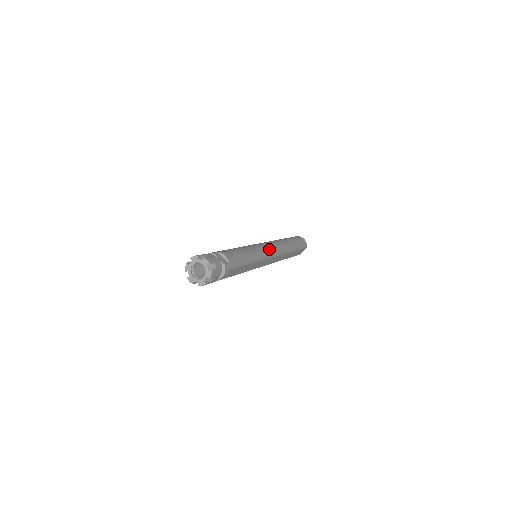
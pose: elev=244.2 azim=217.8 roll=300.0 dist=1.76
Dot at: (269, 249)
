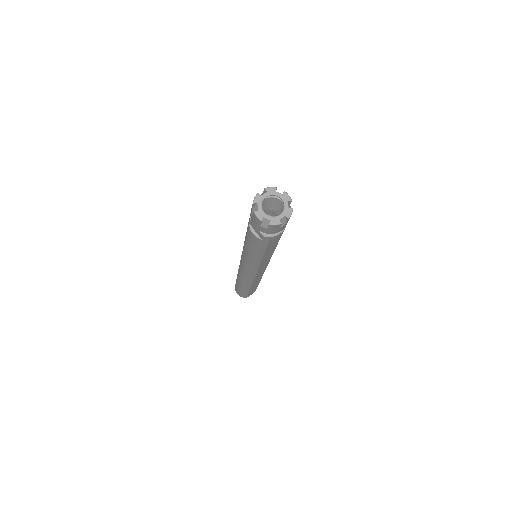
Dot at: occluded
